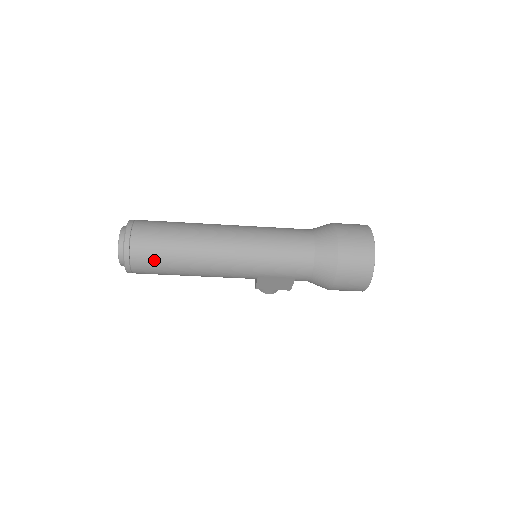
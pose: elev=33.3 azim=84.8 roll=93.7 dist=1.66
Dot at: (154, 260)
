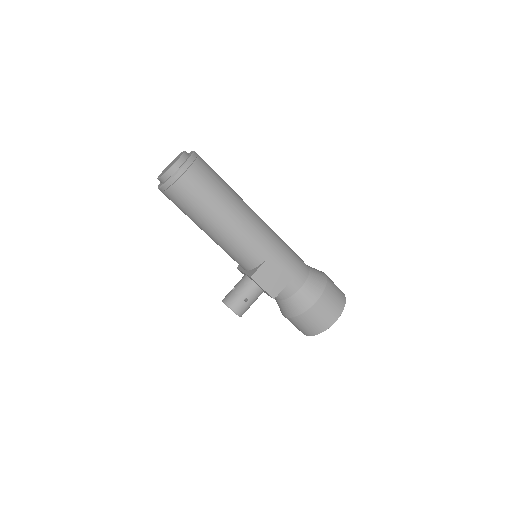
Dot at: (210, 179)
